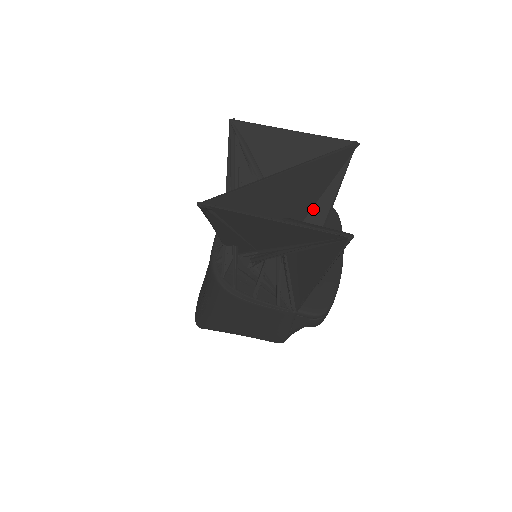
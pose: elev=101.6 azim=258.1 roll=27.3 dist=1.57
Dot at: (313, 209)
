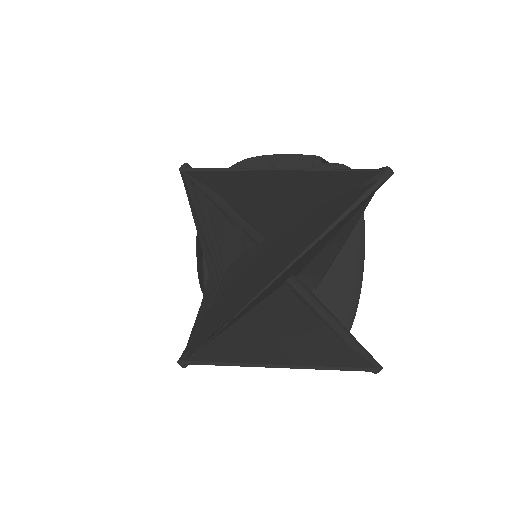
Dot at: occluded
